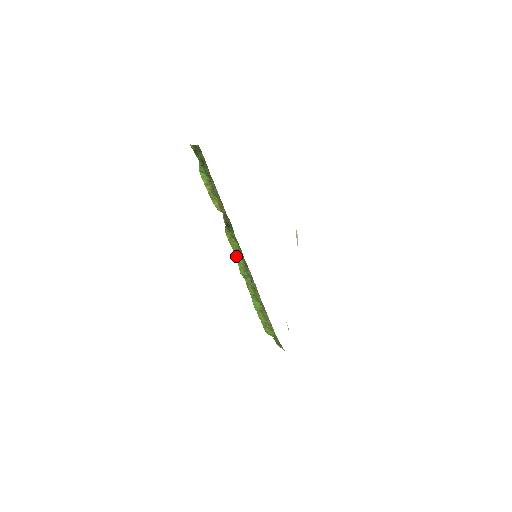
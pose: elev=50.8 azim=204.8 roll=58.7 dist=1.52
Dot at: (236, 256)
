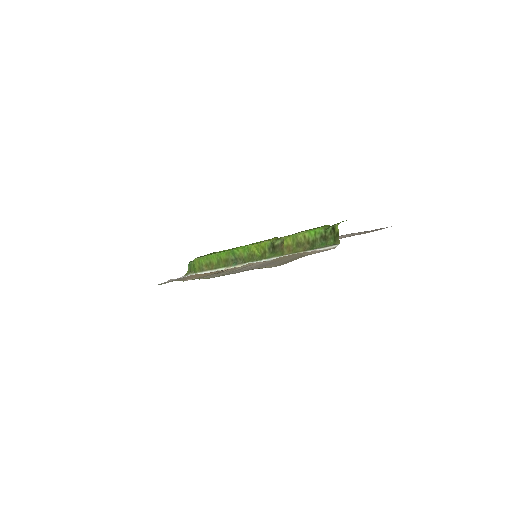
Dot at: (249, 250)
